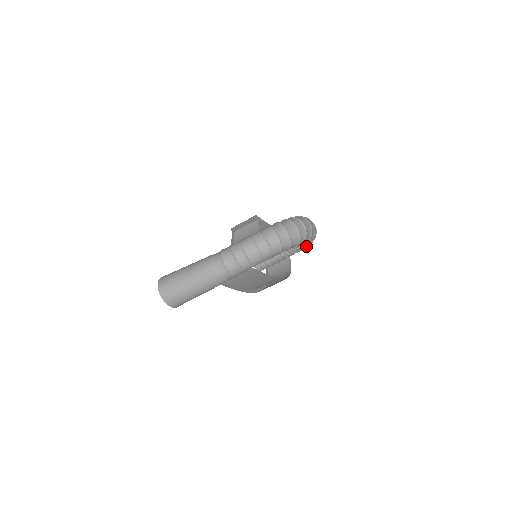
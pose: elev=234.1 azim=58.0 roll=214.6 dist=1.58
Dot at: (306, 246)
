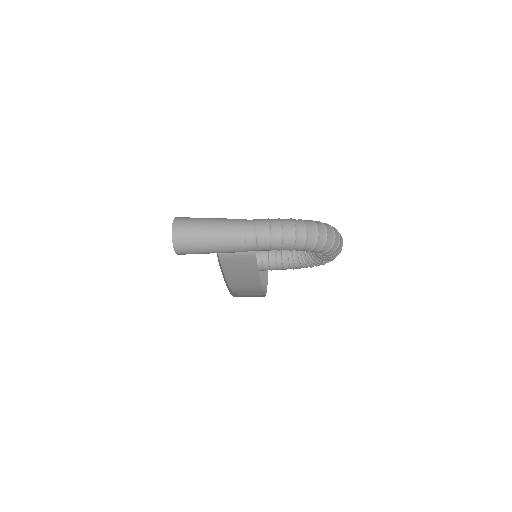
Dot at: (319, 264)
